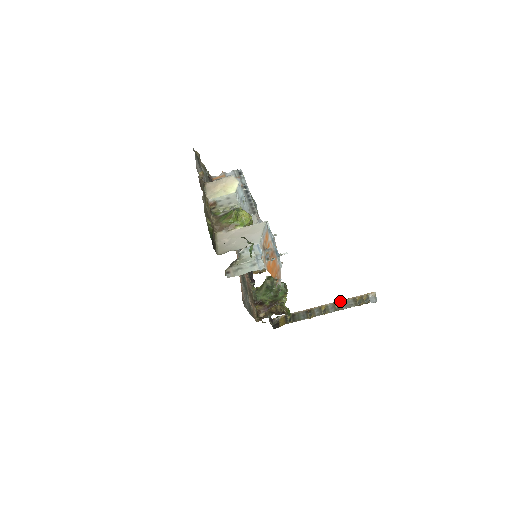
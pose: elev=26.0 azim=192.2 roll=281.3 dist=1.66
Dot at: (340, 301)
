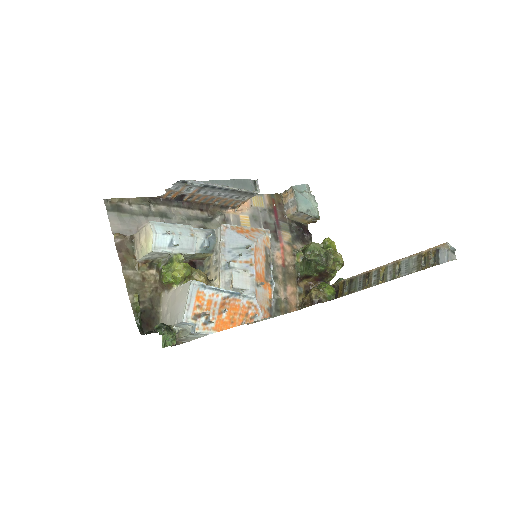
Dot at: (402, 259)
